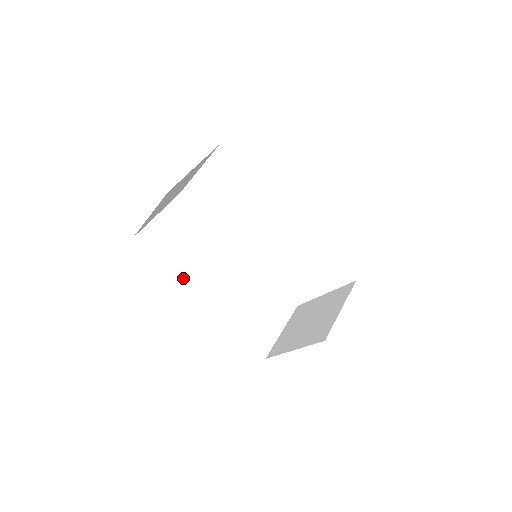
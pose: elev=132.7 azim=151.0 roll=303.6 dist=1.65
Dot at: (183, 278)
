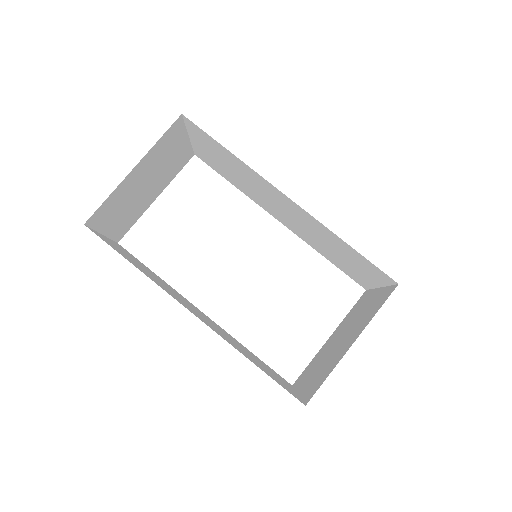
Dot at: occluded
